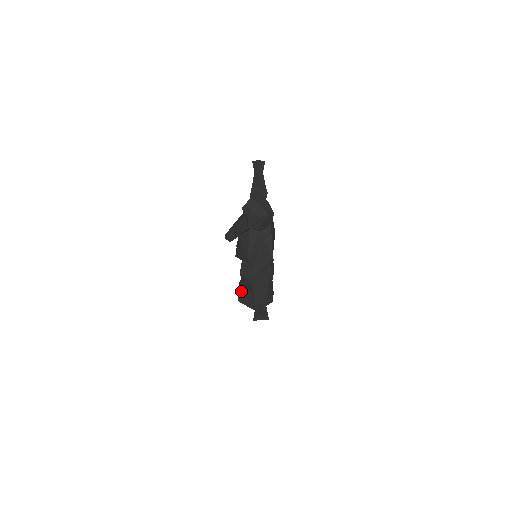
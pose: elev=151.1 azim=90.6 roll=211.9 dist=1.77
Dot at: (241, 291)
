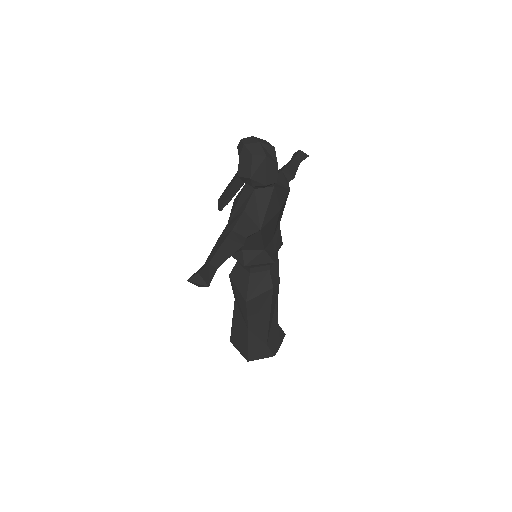
Dot at: (233, 319)
